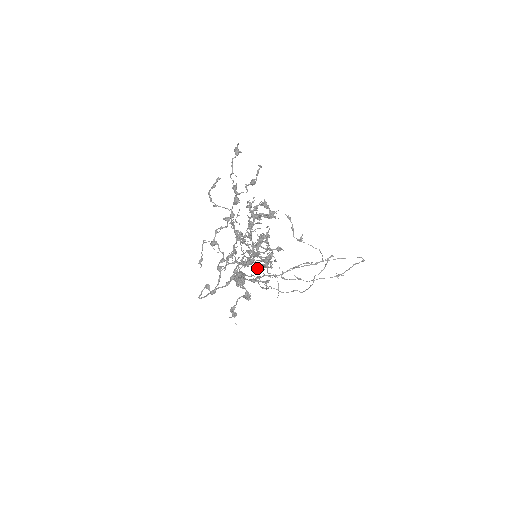
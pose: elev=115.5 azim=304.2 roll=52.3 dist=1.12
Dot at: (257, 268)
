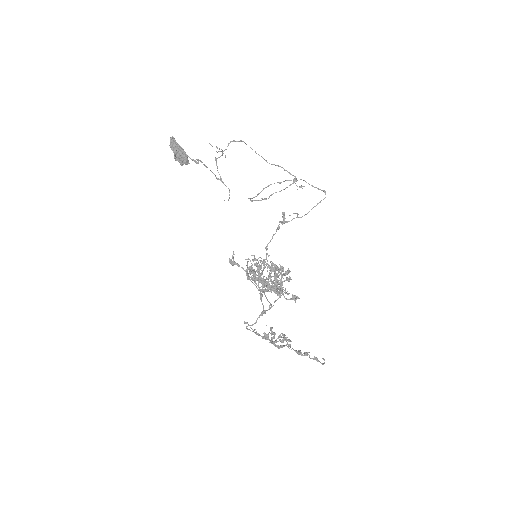
Dot at: occluded
